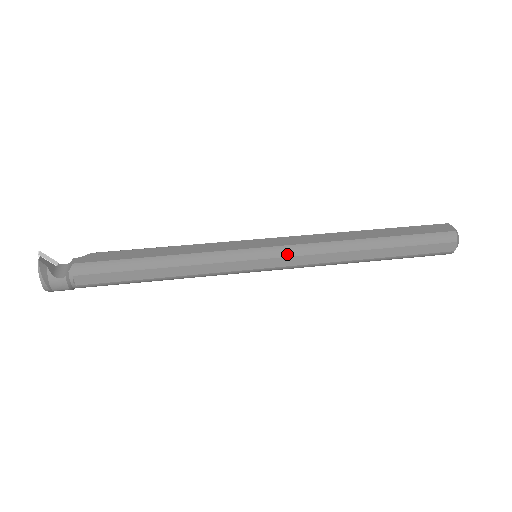
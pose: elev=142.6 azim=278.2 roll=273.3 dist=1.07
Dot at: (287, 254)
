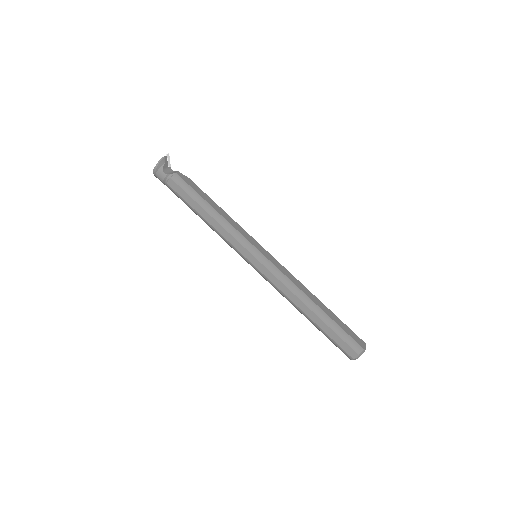
Dot at: (270, 269)
